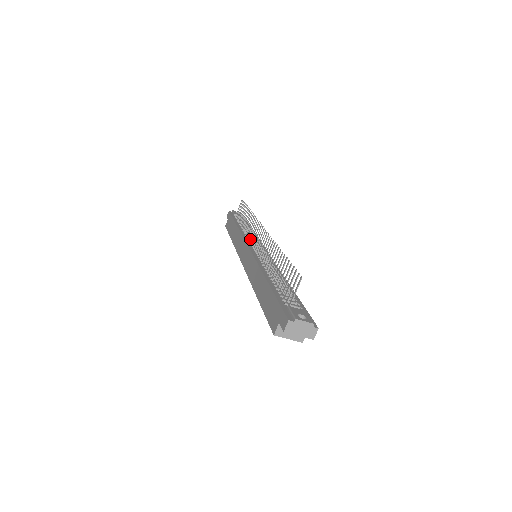
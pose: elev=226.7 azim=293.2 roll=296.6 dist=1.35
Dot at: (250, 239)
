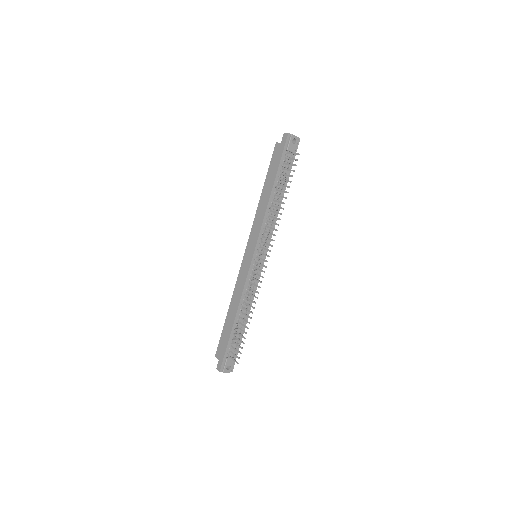
Dot at: (263, 238)
